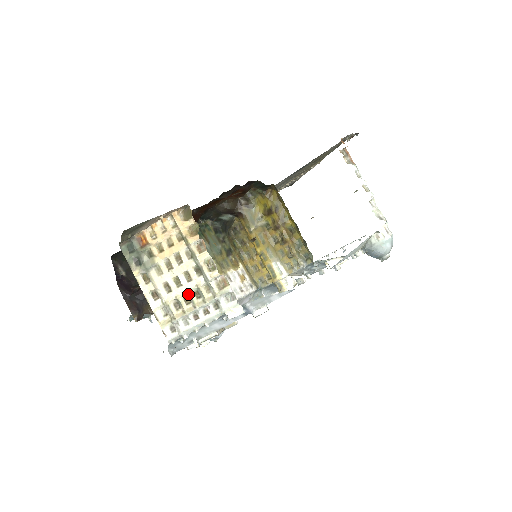
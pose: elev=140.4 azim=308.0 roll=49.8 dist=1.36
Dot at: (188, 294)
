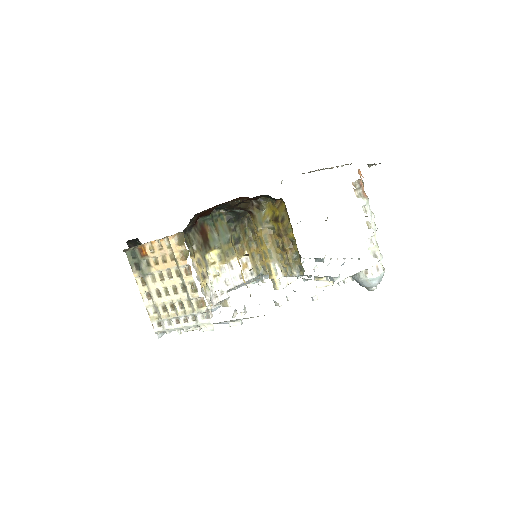
Dot at: (173, 303)
